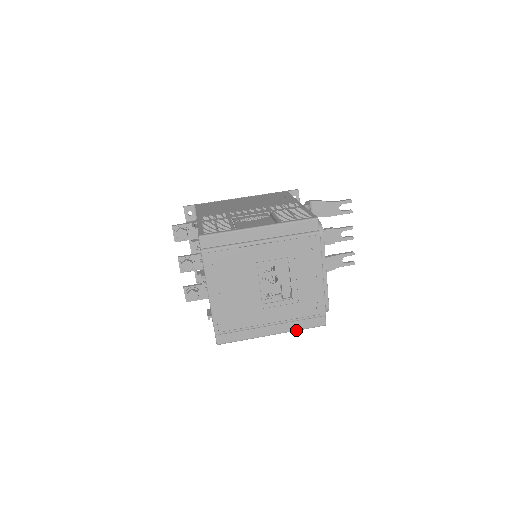
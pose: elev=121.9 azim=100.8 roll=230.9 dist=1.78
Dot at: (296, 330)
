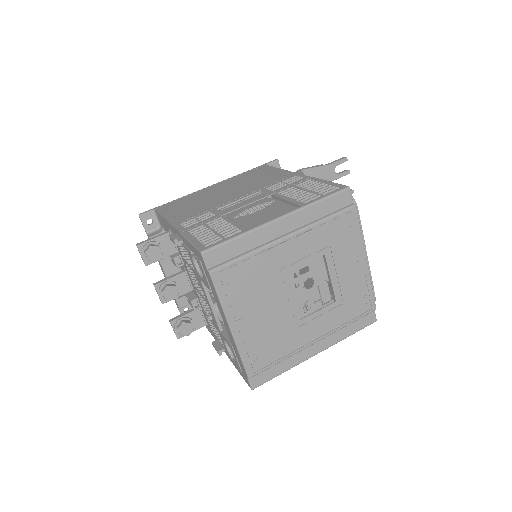
Dot at: (344, 338)
